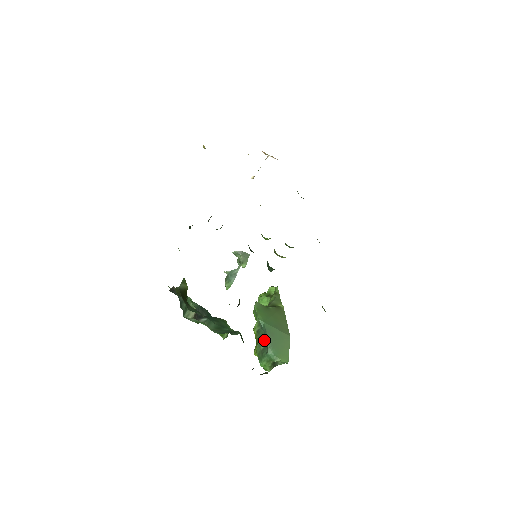
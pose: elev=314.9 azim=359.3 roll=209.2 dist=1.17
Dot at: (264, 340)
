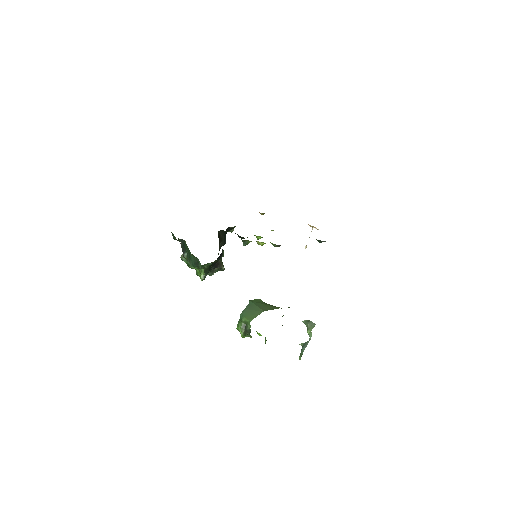
Dot at: occluded
